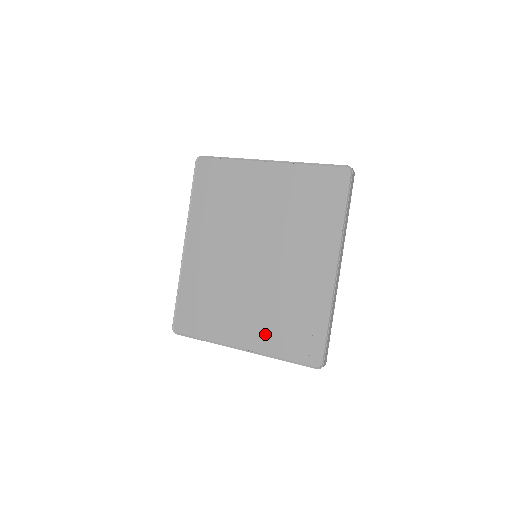
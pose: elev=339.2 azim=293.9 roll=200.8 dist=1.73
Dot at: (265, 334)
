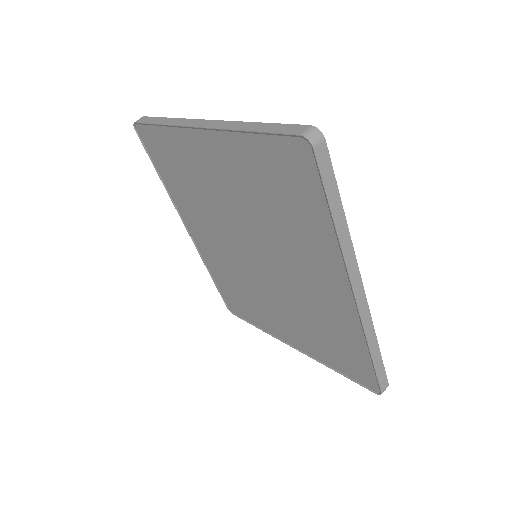
Dot at: (307, 341)
